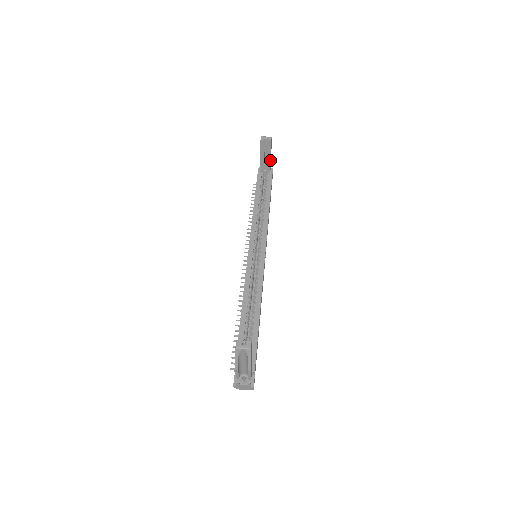
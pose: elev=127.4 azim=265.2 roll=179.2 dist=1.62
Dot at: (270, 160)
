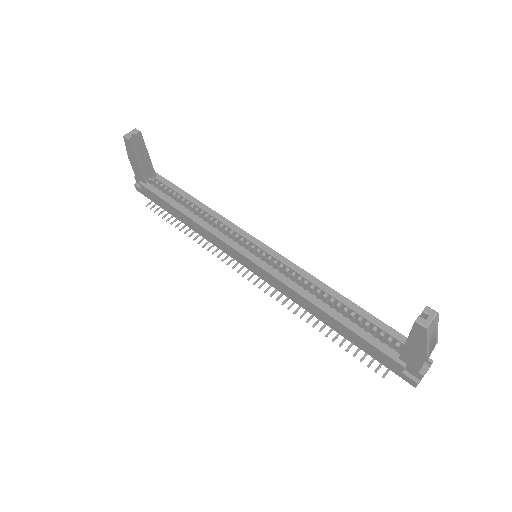
Dot at: (150, 160)
